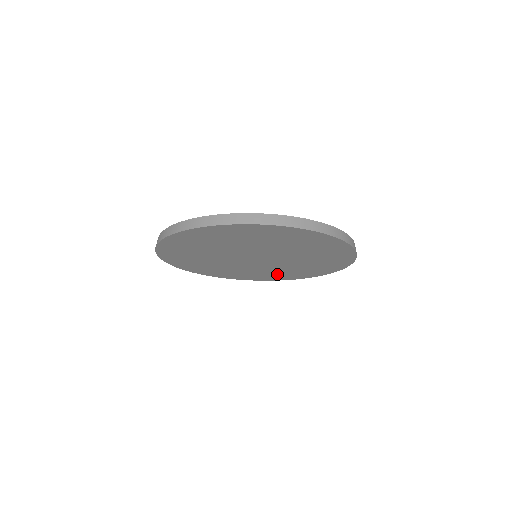
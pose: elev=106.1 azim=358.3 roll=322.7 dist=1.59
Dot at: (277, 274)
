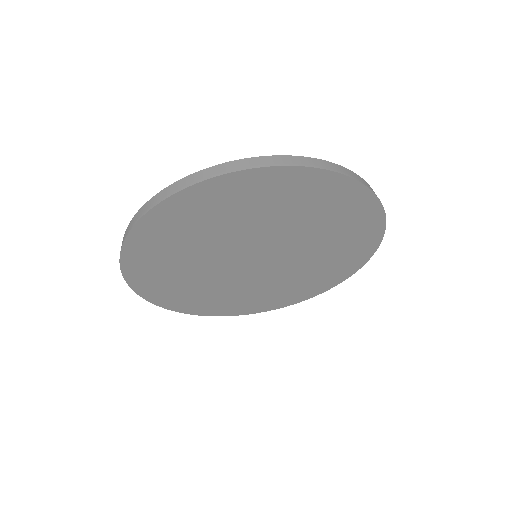
Dot at: (300, 286)
